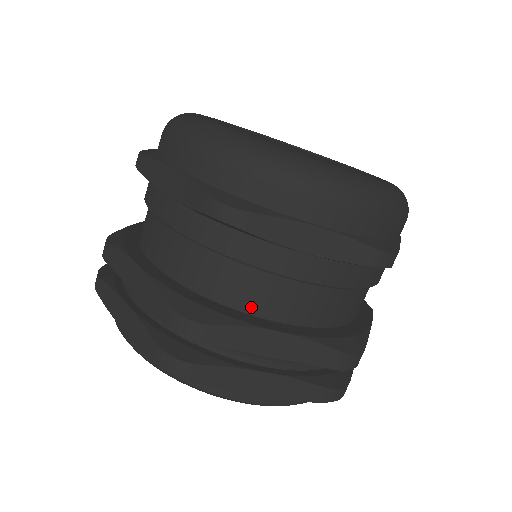
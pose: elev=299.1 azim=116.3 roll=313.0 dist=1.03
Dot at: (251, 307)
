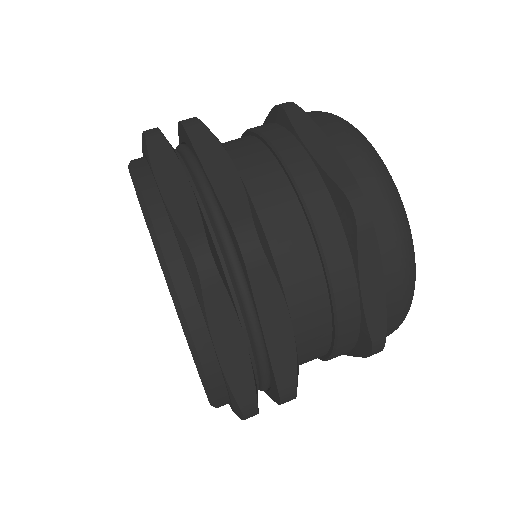
Dot at: (232, 159)
